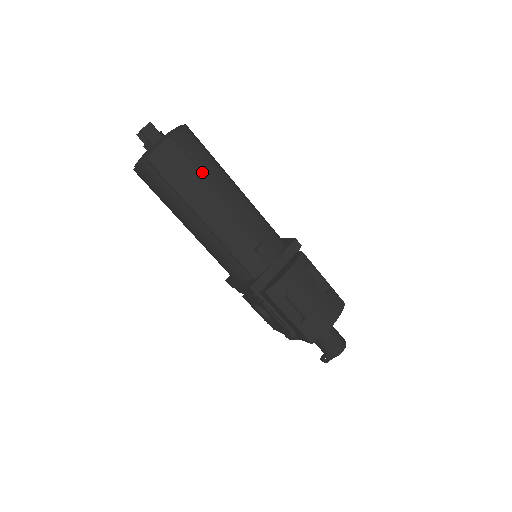
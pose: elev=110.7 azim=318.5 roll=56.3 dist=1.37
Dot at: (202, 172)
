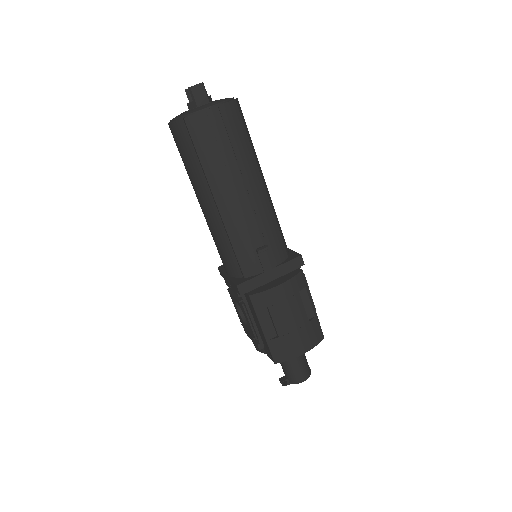
Dot at: (234, 153)
